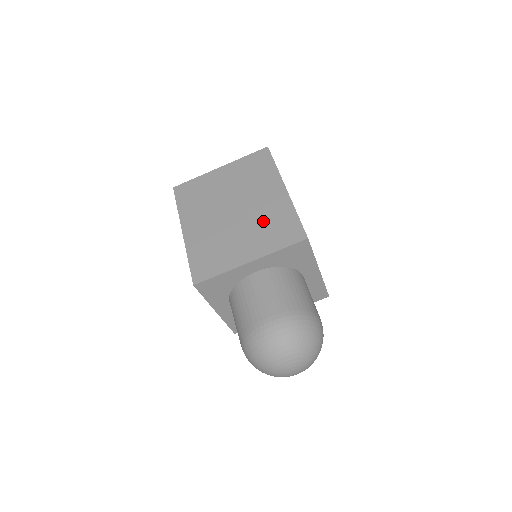
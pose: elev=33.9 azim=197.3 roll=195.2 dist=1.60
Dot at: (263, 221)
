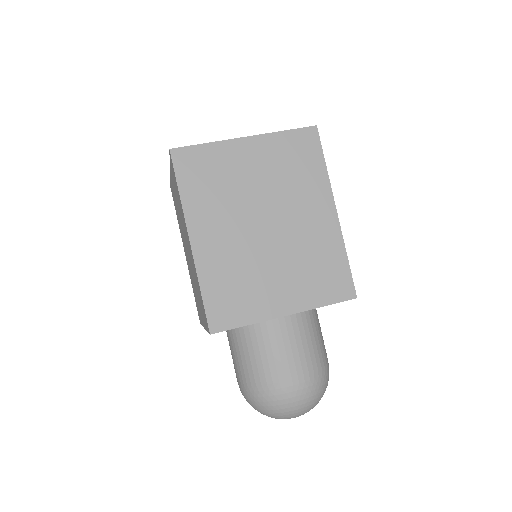
Dot at: (305, 256)
